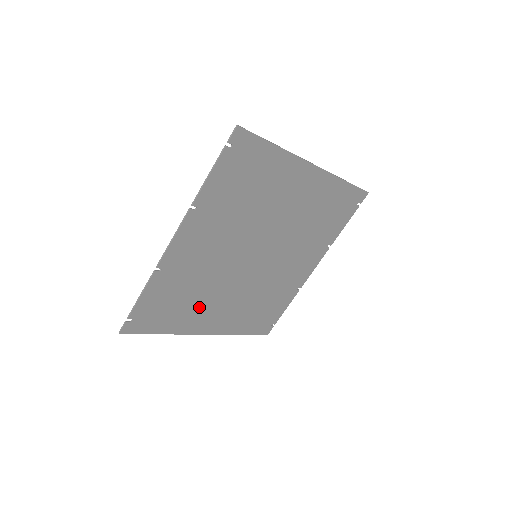
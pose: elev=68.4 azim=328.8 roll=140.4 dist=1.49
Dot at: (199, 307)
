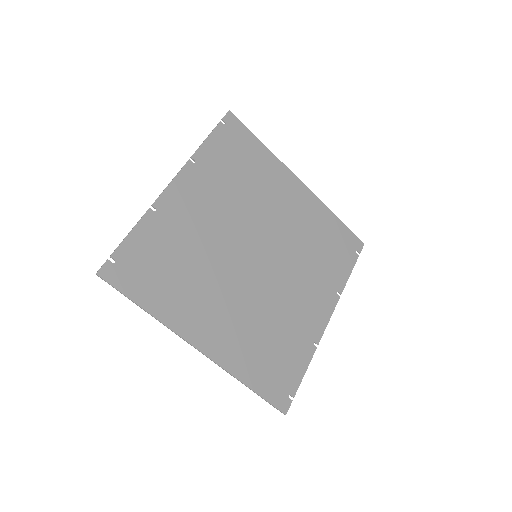
Dot at: (193, 293)
